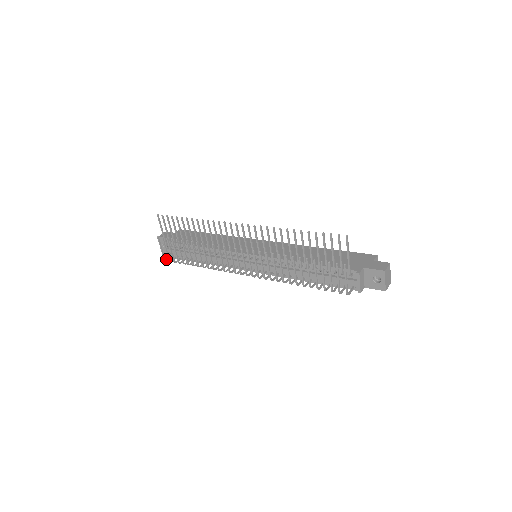
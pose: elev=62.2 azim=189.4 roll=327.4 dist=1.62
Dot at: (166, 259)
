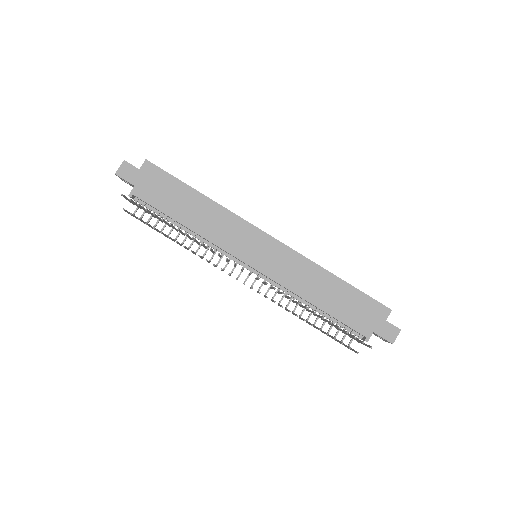
Dot at: occluded
